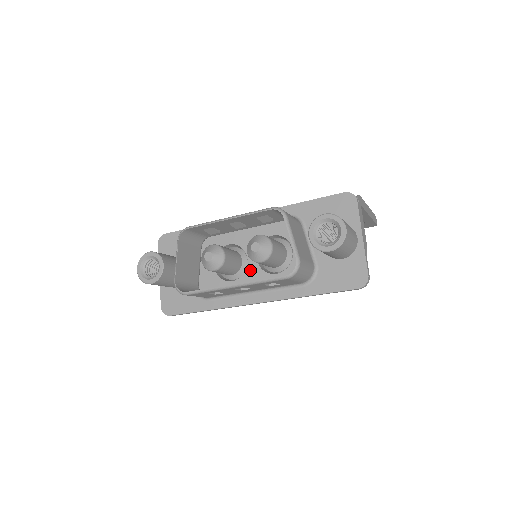
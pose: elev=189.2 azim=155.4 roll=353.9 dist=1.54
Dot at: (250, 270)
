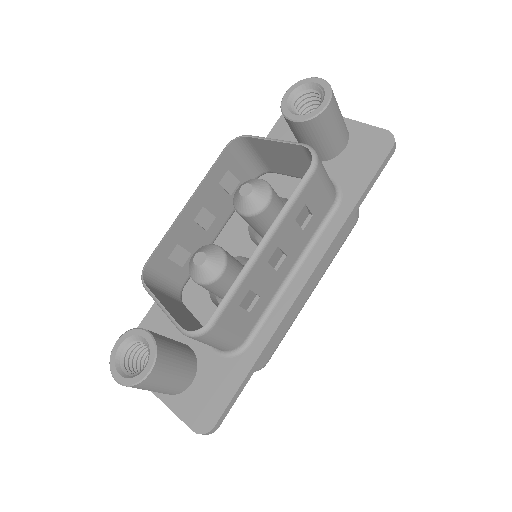
Dot at: occluded
